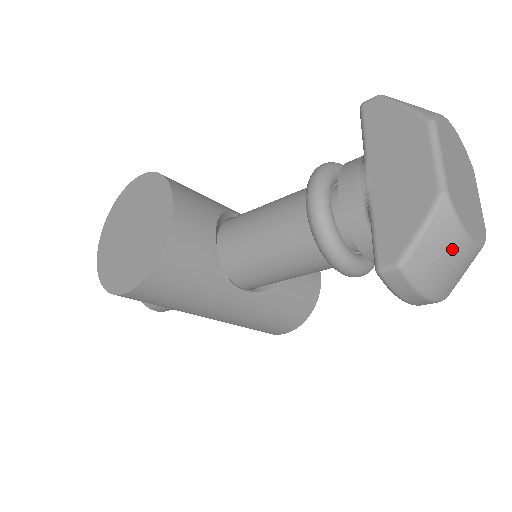
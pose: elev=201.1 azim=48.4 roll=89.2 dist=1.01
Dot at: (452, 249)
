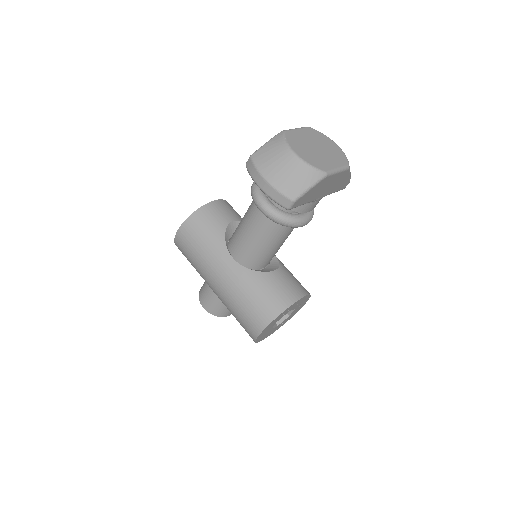
Dot at: (279, 152)
